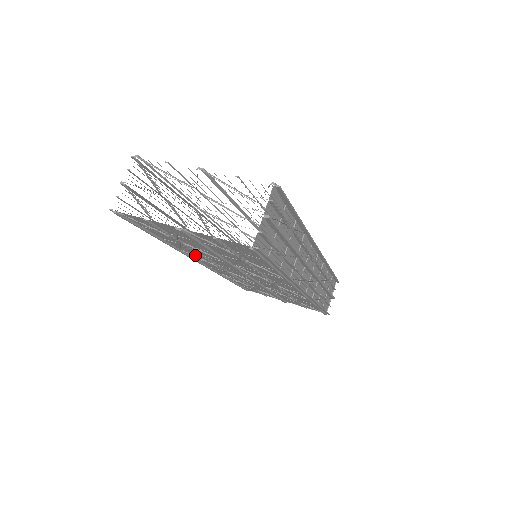
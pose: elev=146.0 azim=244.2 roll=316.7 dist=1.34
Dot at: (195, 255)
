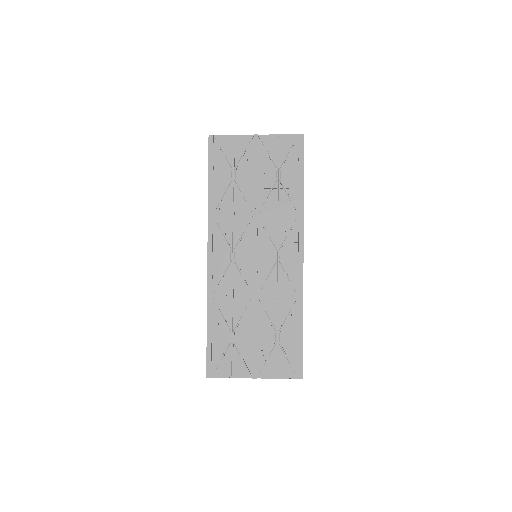
Dot at: (221, 224)
